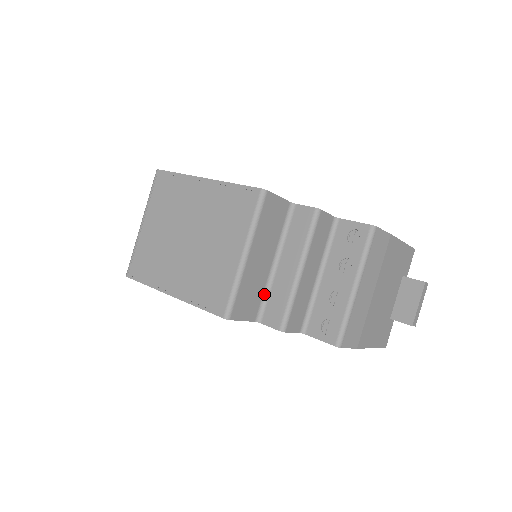
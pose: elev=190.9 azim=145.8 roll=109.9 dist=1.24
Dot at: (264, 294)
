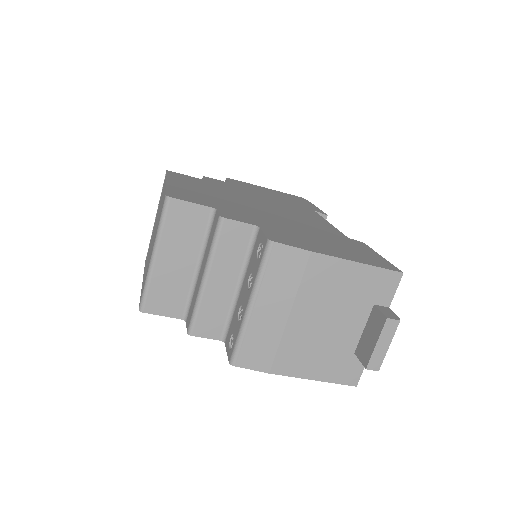
Dot at: (190, 295)
